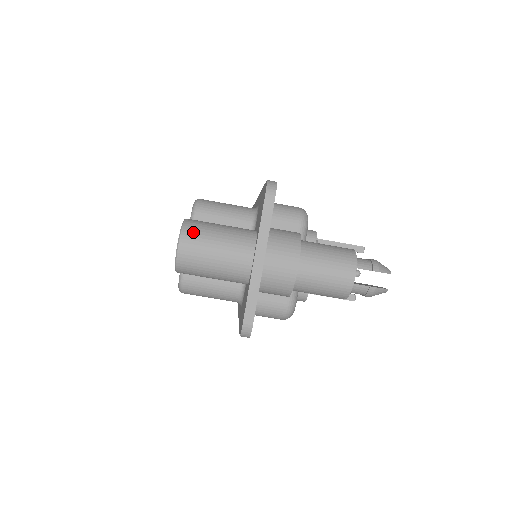
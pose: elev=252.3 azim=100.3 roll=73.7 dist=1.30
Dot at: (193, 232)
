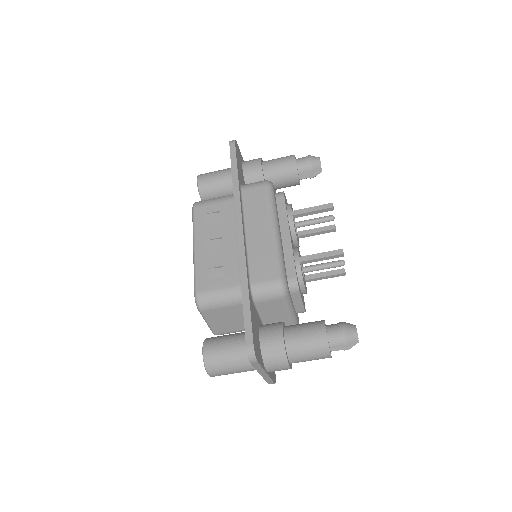
Dot at: (214, 370)
